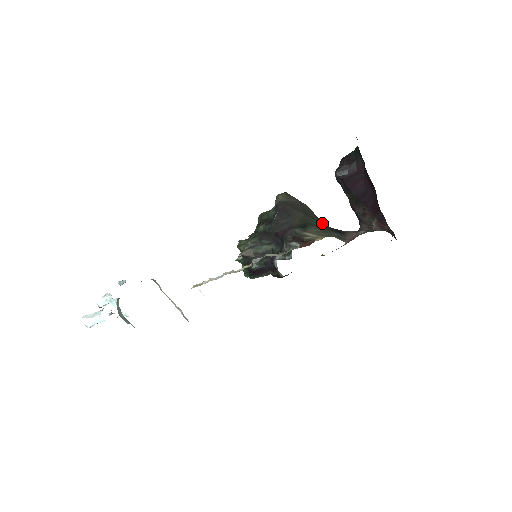
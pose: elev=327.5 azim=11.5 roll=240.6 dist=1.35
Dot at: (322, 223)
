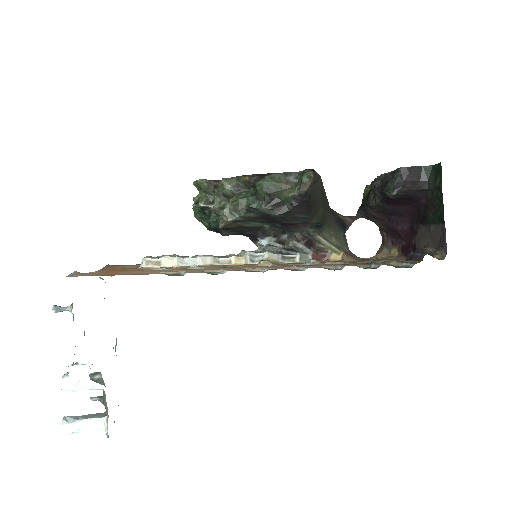
Dot at: (332, 214)
